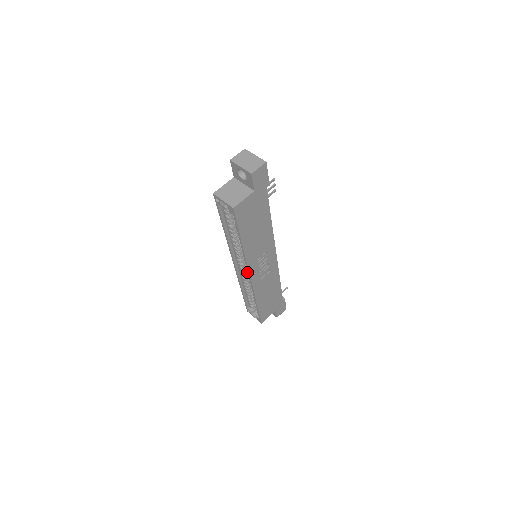
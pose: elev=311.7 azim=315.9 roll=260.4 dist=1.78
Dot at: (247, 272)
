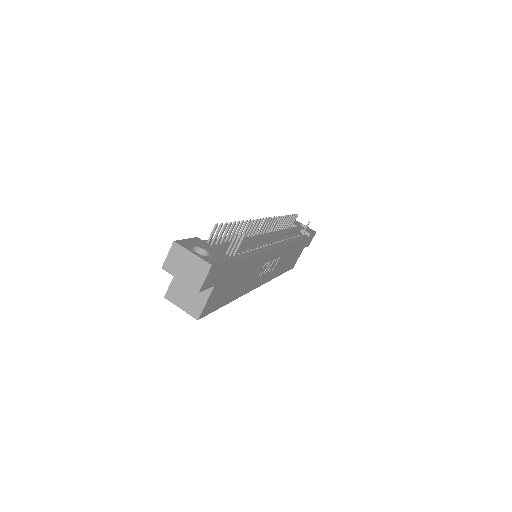
Dot at: occluded
